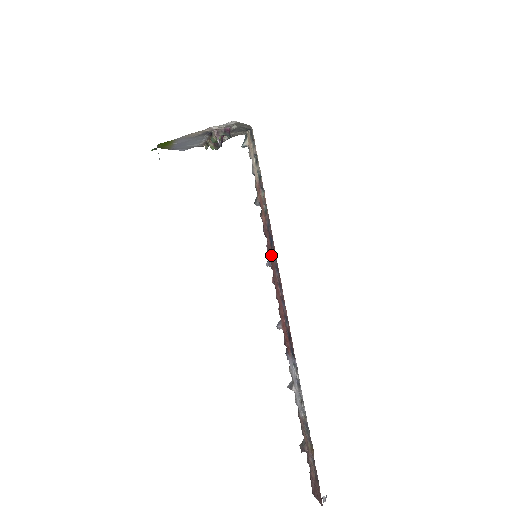
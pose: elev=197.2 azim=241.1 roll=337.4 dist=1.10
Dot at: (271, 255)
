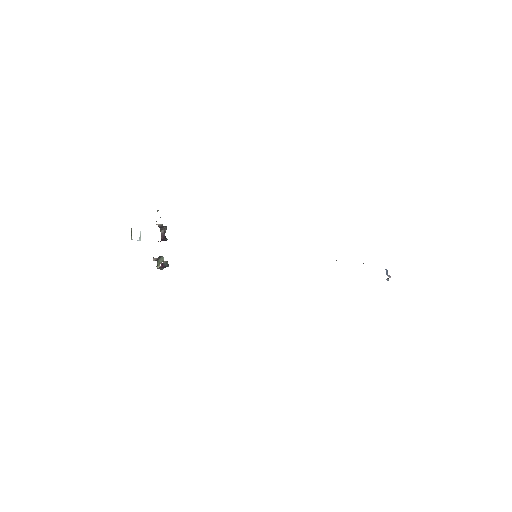
Dot at: occluded
